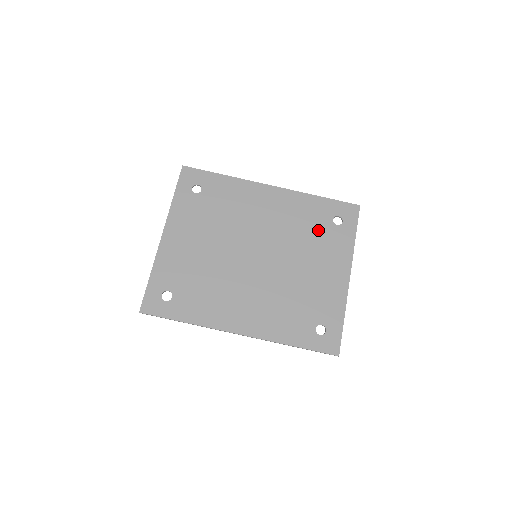
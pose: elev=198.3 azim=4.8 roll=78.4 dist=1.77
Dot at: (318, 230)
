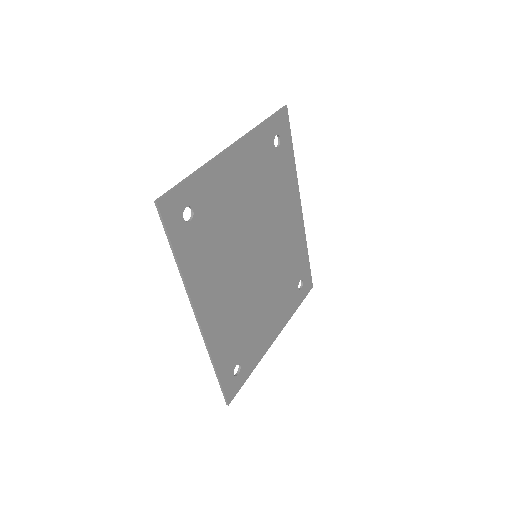
Dot at: (291, 279)
